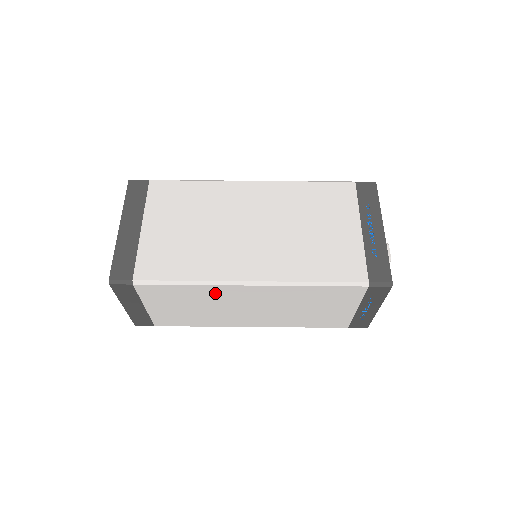
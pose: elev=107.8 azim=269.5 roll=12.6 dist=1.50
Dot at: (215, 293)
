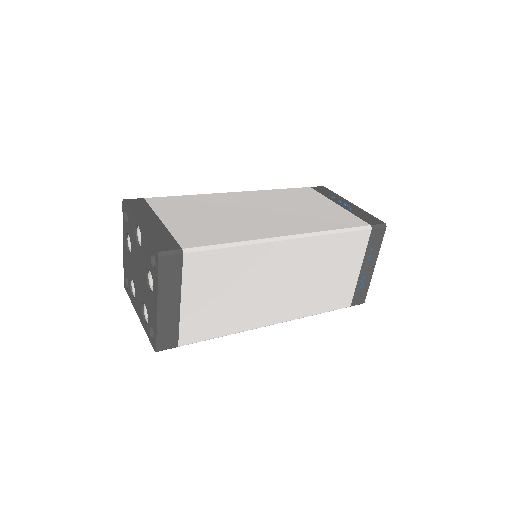
Dot at: (256, 259)
